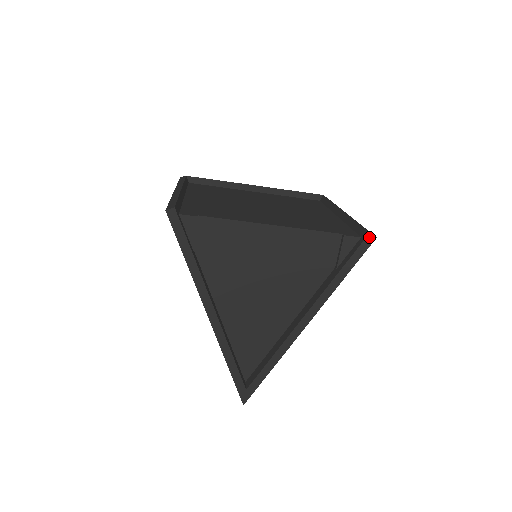
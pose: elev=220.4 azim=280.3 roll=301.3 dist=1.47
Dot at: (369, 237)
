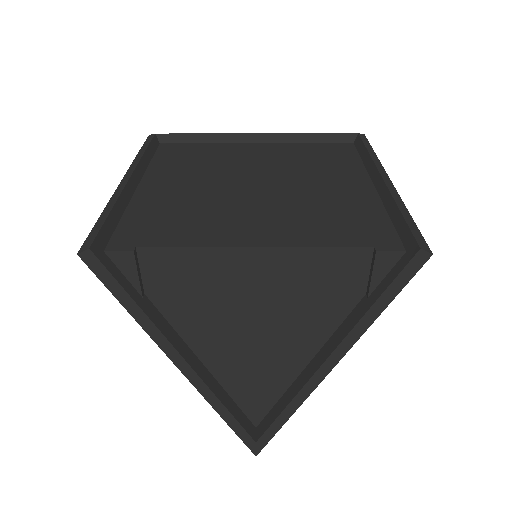
Dot at: (419, 255)
